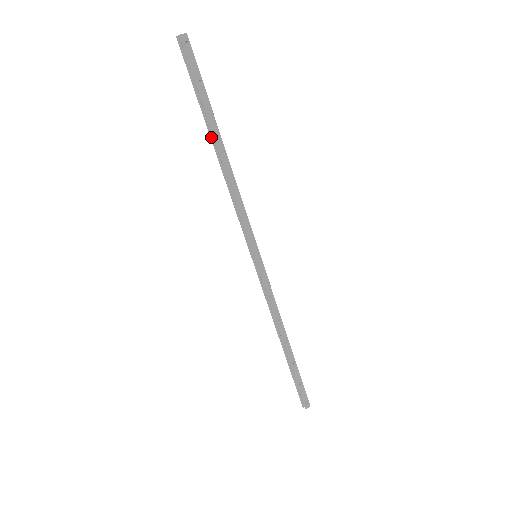
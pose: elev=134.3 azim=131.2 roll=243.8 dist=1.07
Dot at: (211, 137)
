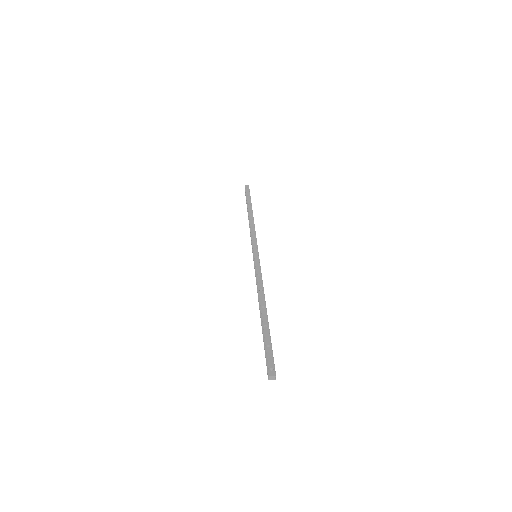
Dot at: occluded
